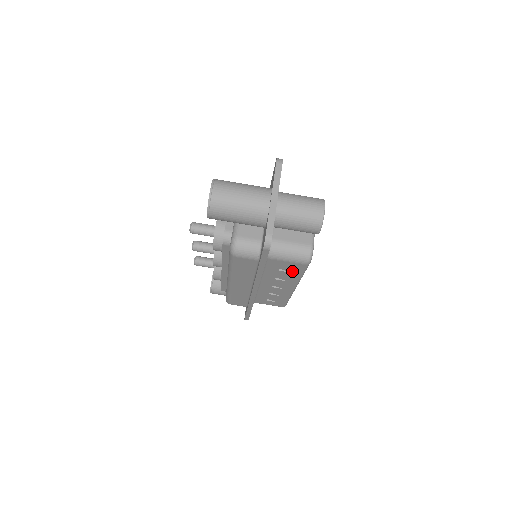
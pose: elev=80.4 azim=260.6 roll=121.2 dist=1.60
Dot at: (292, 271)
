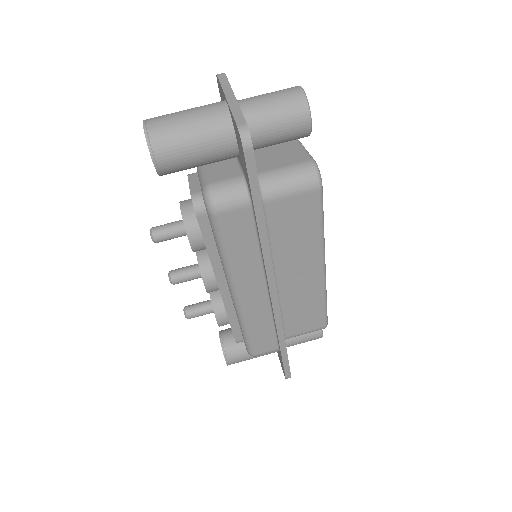
Dot at: (306, 220)
